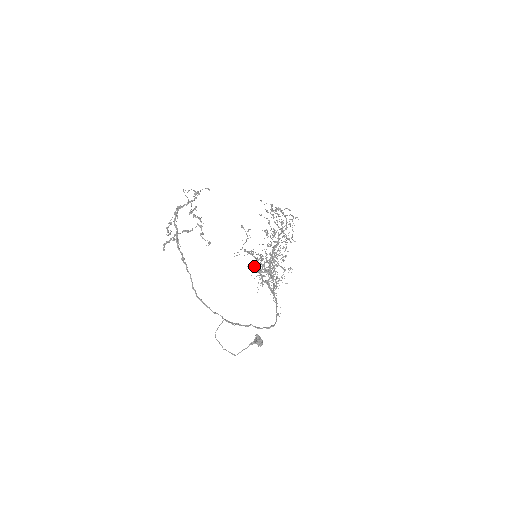
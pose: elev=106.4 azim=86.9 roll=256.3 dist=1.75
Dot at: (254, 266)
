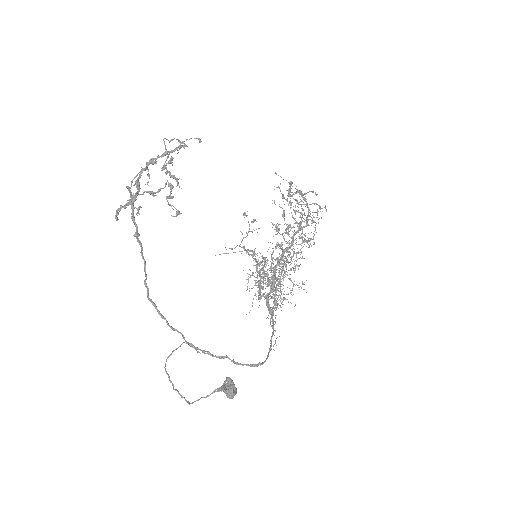
Dot at: (252, 272)
